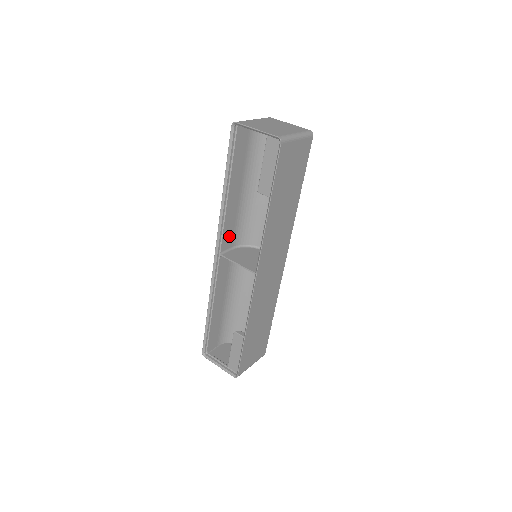
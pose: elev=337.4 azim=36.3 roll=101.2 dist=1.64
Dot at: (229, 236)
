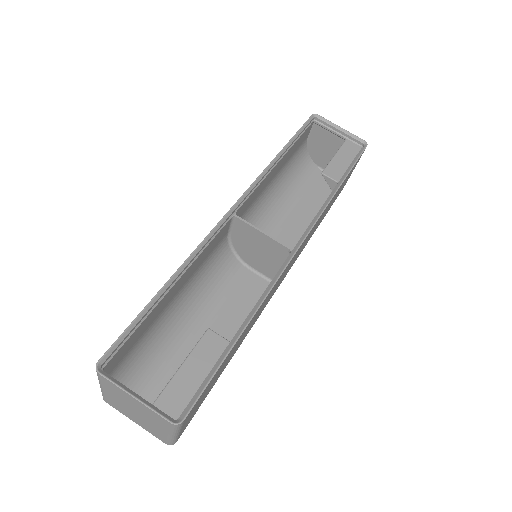
Dot at: (243, 209)
